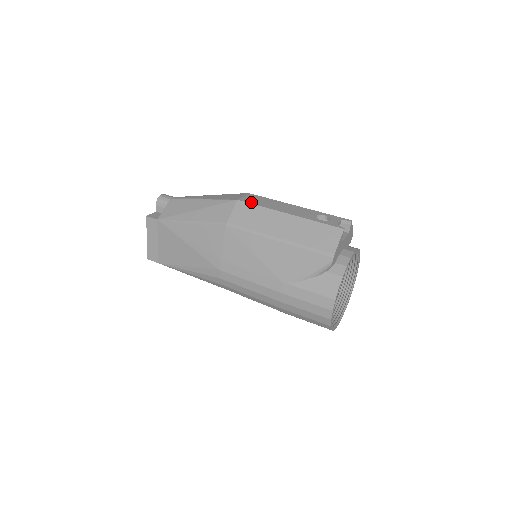
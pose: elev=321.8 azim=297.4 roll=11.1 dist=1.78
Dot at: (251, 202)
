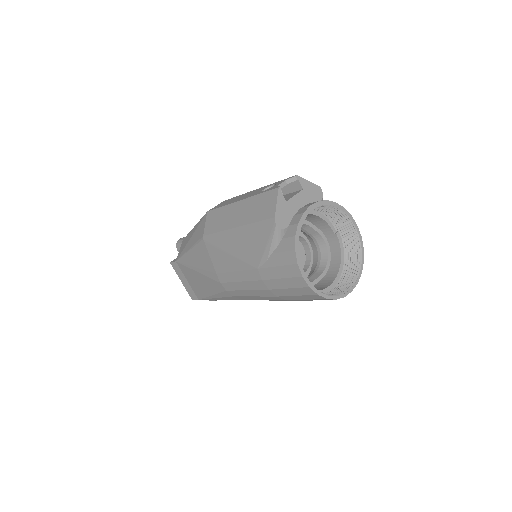
Dot at: (216, 207)
